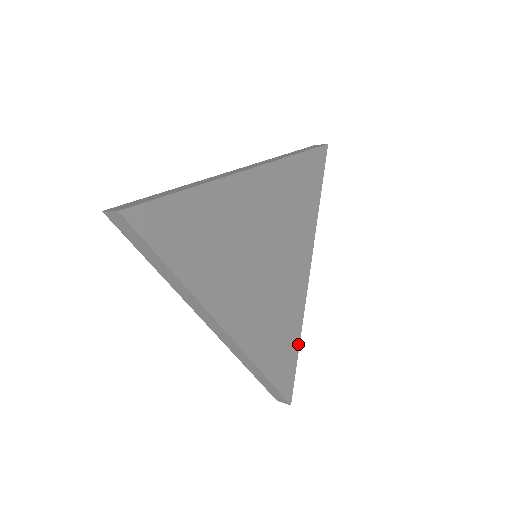
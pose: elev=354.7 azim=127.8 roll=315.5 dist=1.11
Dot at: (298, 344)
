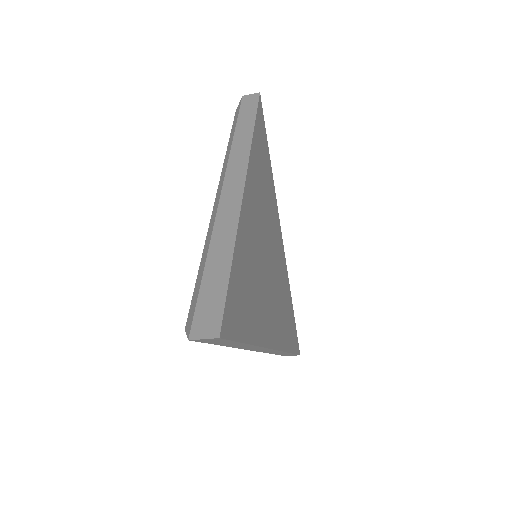
Dot at: (292, 304)
